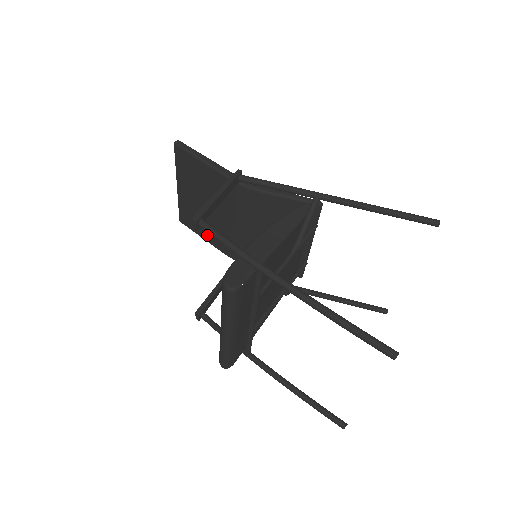
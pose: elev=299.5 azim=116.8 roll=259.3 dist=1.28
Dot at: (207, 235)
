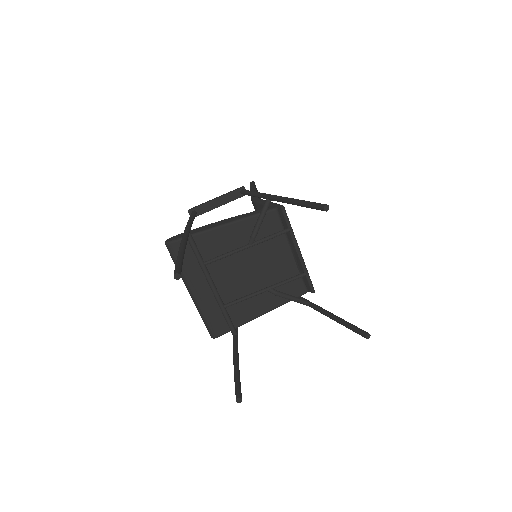
Dot at: occluded
